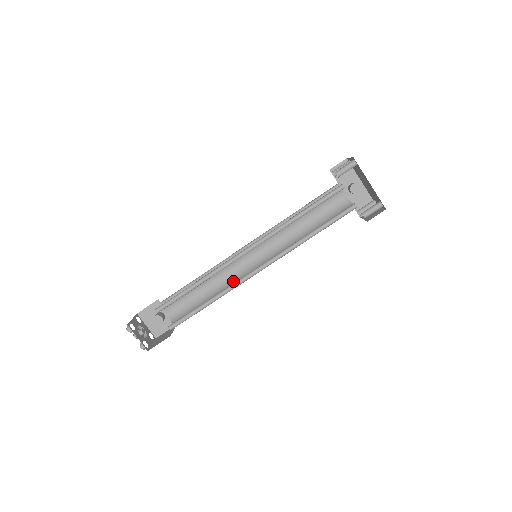
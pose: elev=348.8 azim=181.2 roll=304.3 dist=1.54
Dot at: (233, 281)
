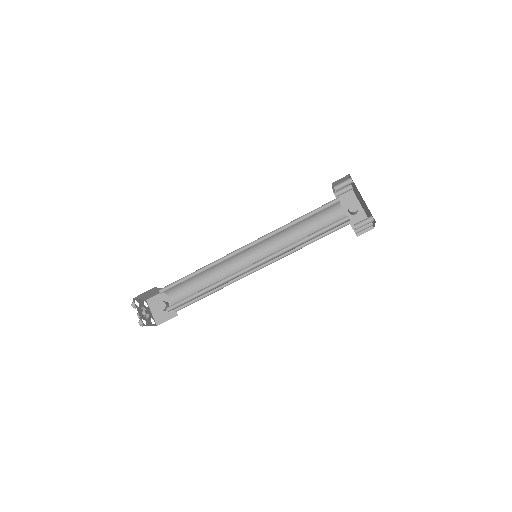
Dot at: occluded
